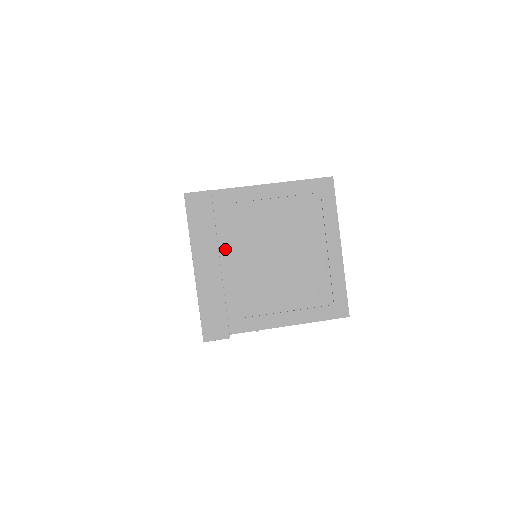
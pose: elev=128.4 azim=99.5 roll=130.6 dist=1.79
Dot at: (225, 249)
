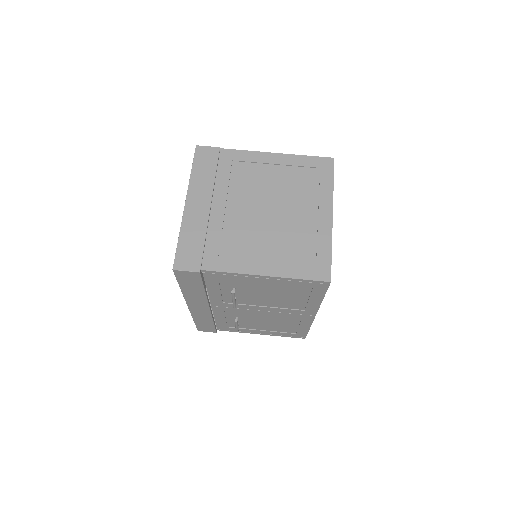
Dot at: (219, 195)
